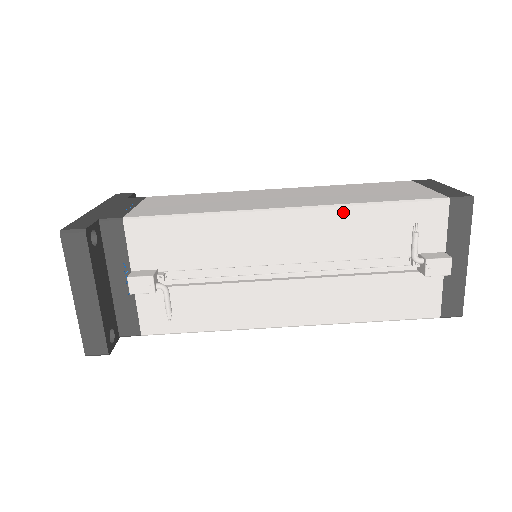
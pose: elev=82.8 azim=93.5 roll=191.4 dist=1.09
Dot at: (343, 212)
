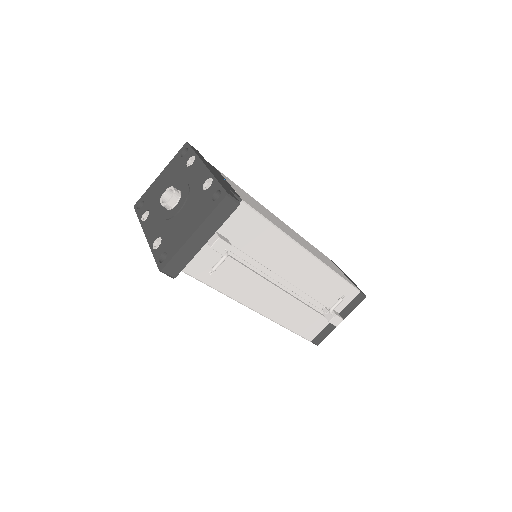
Dot at: (326, 271)
